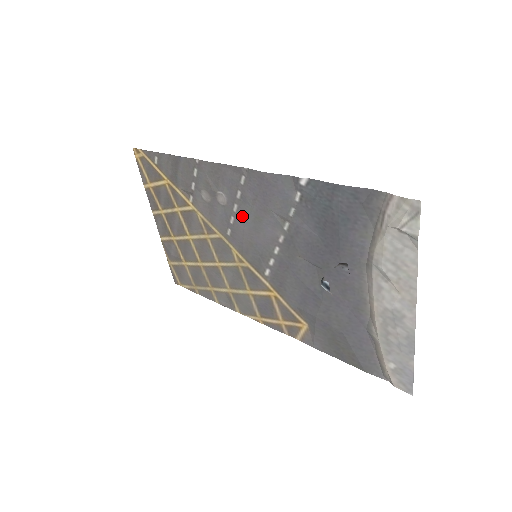
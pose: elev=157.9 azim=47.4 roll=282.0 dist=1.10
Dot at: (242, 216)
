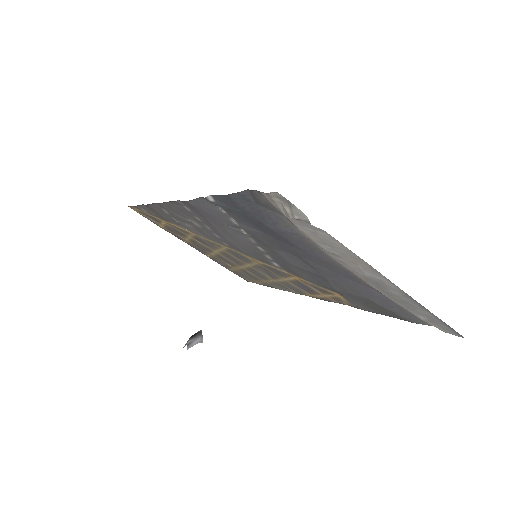
Dot at: (217, 232)
